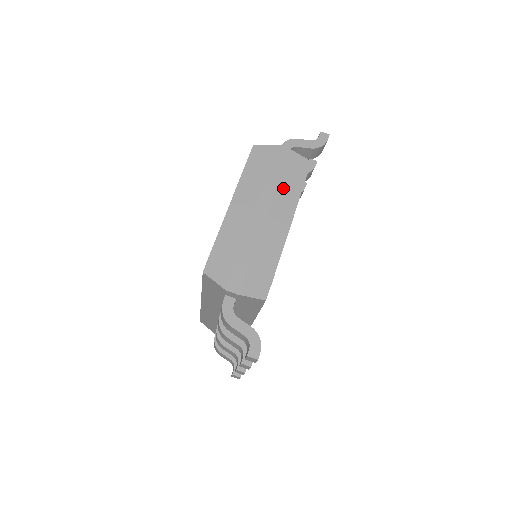
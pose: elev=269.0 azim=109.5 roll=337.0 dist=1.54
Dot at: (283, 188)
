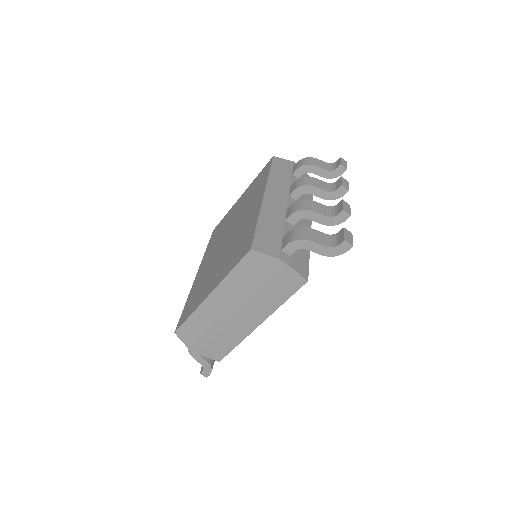
Dot at: (265, 298)
